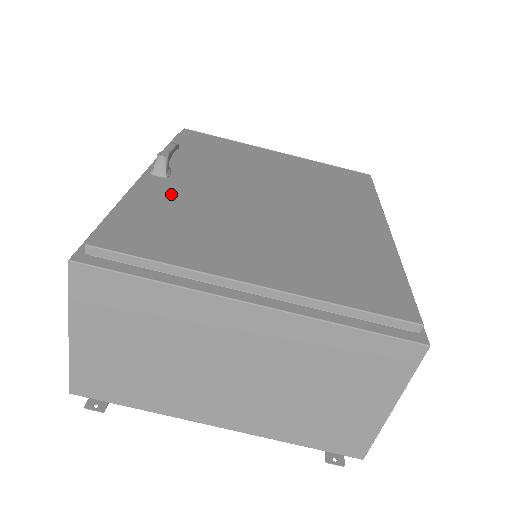
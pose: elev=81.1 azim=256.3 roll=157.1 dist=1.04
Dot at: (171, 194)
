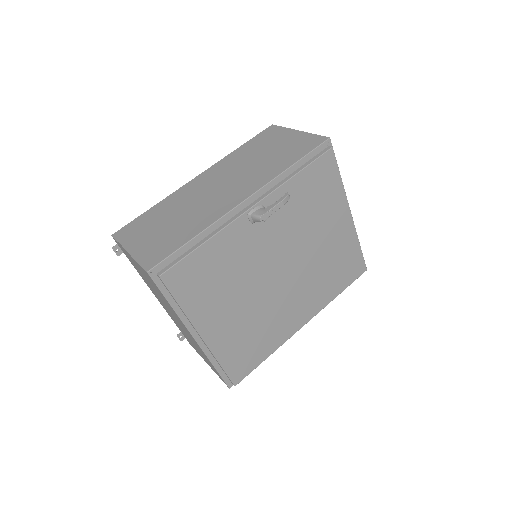
Dot at: (237, 245)
